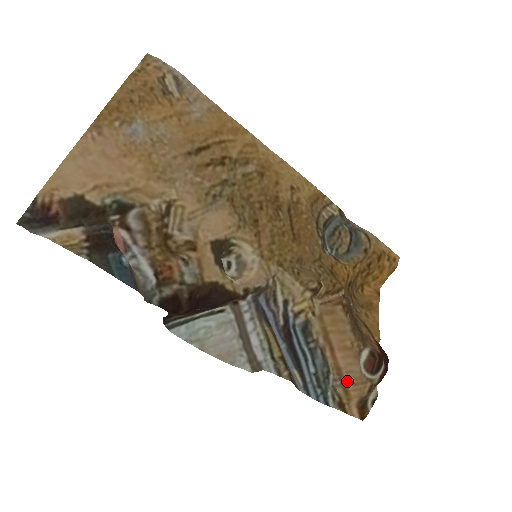
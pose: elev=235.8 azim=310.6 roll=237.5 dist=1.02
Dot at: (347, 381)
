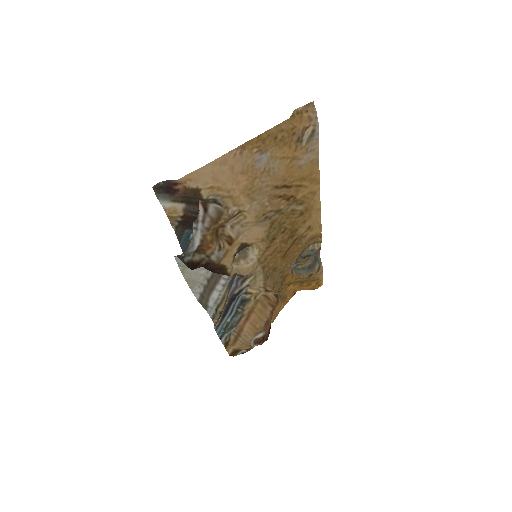
Dot at: (240, 338)
